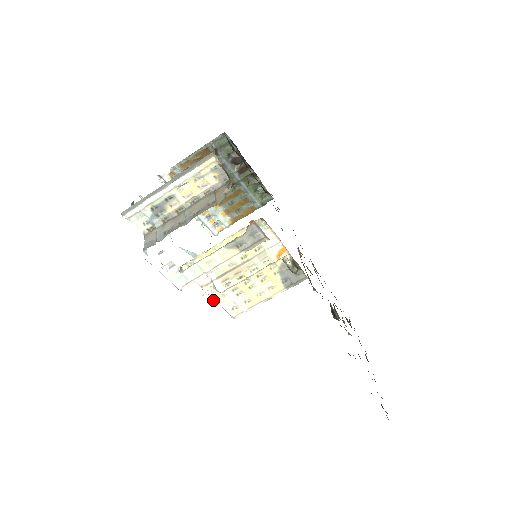
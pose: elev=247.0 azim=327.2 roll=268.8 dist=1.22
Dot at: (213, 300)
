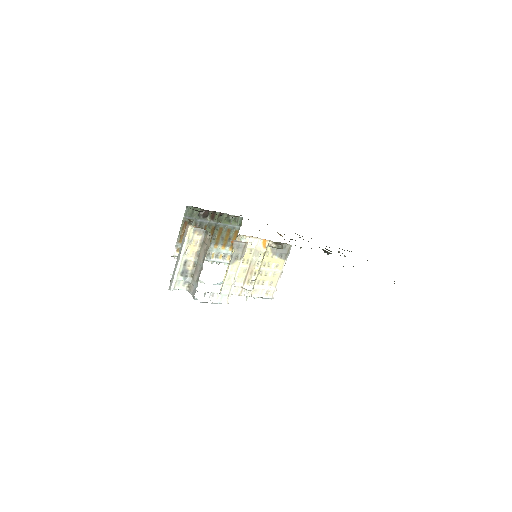
Dot at: occluded
